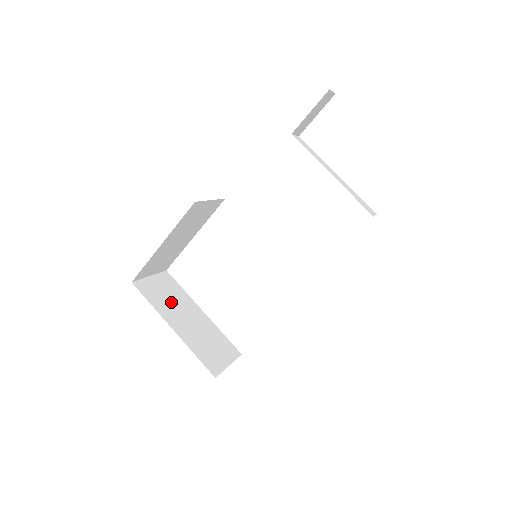
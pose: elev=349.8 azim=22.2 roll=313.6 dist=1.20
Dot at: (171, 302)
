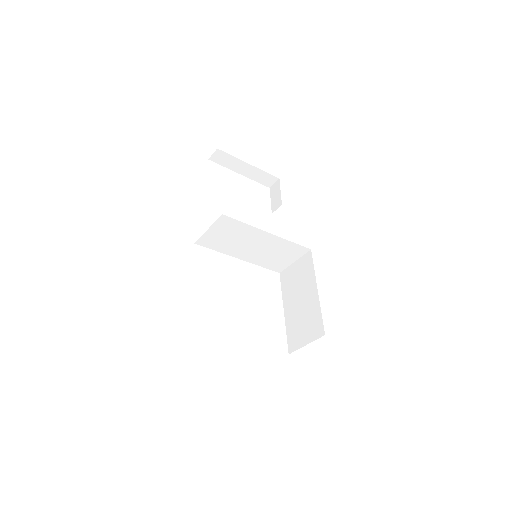
Dot at: occluded
